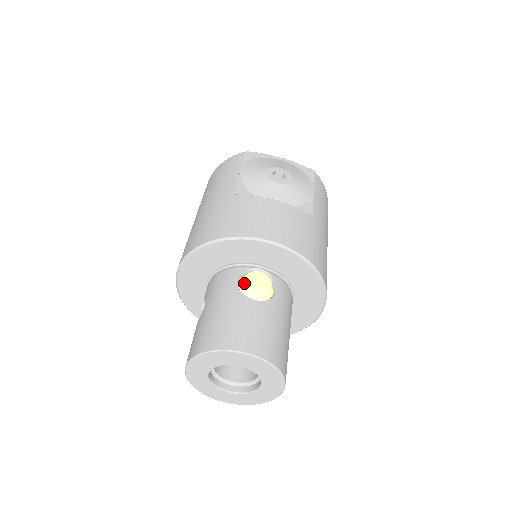
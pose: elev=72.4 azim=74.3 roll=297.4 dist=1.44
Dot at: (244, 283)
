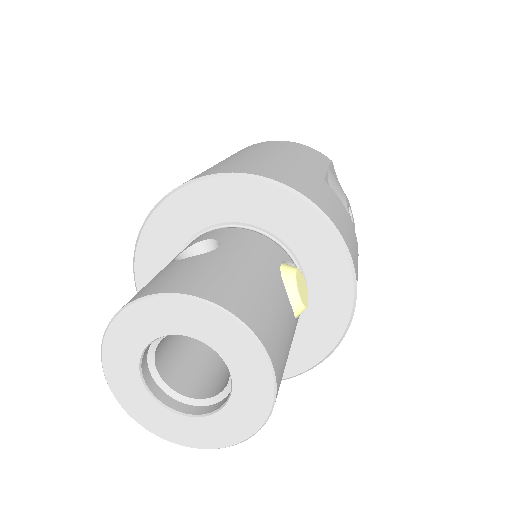
Dot at: (291, 273)
